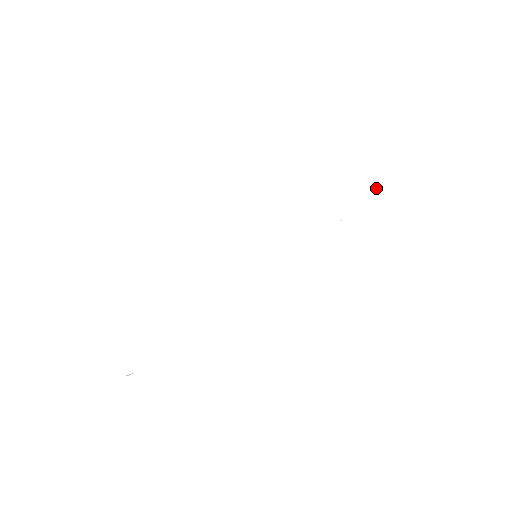
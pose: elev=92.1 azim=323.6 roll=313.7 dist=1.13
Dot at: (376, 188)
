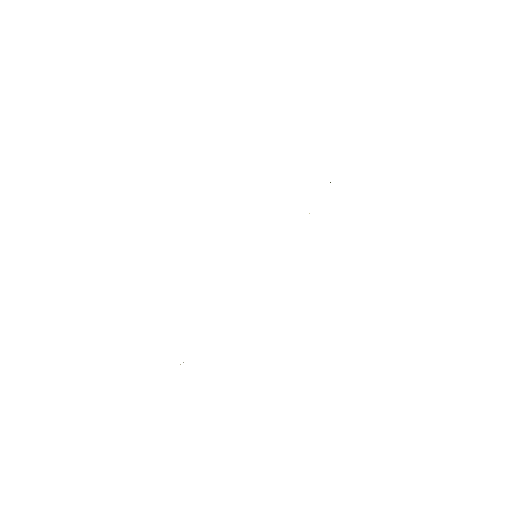
Dot at: occluded
